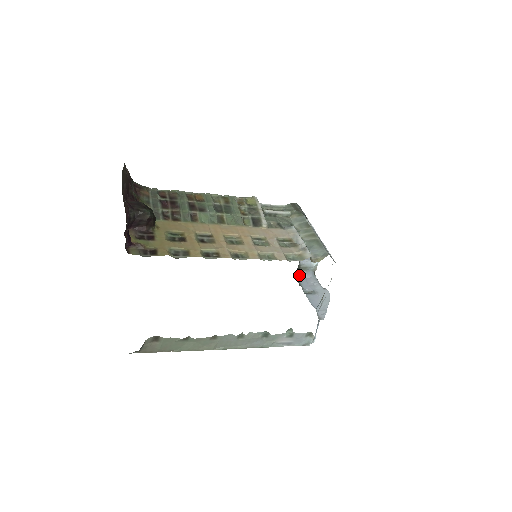
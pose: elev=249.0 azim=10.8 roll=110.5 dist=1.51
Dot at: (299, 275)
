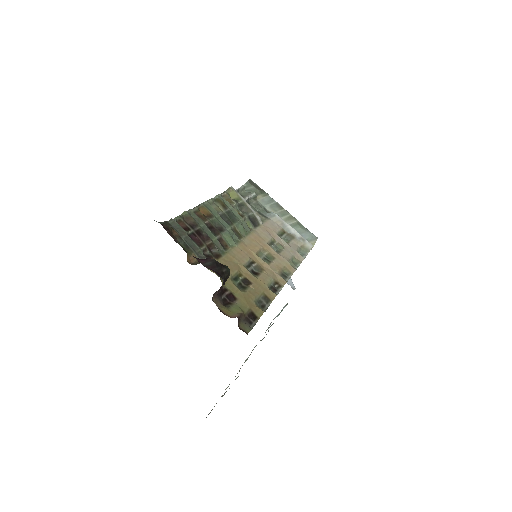
Dot at: occluded
